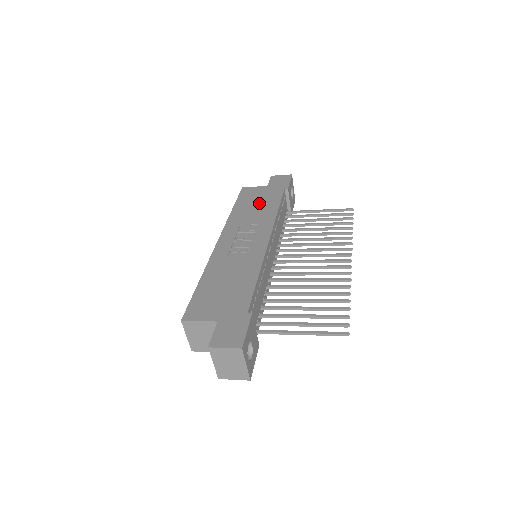
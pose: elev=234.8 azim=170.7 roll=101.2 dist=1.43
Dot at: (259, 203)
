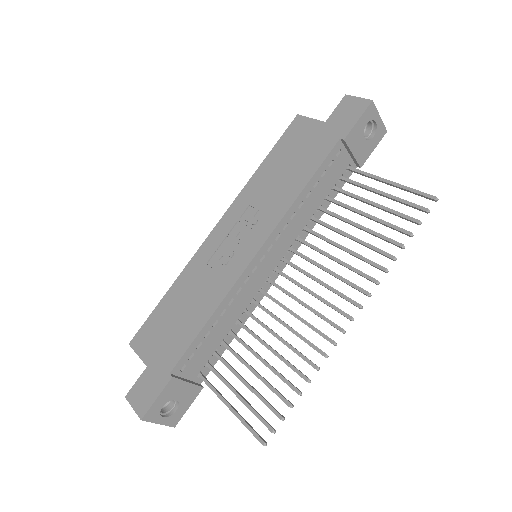
Dot at: (292, 164)
